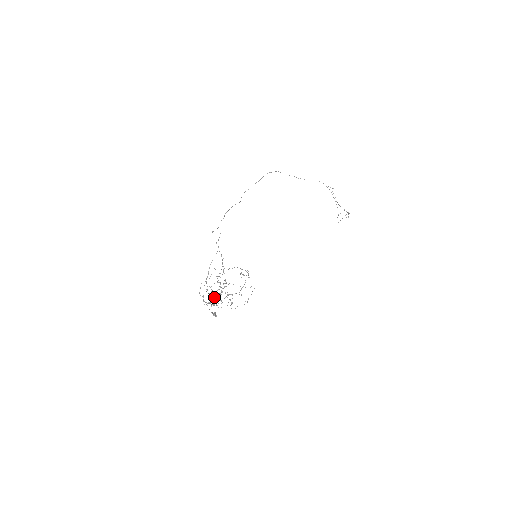
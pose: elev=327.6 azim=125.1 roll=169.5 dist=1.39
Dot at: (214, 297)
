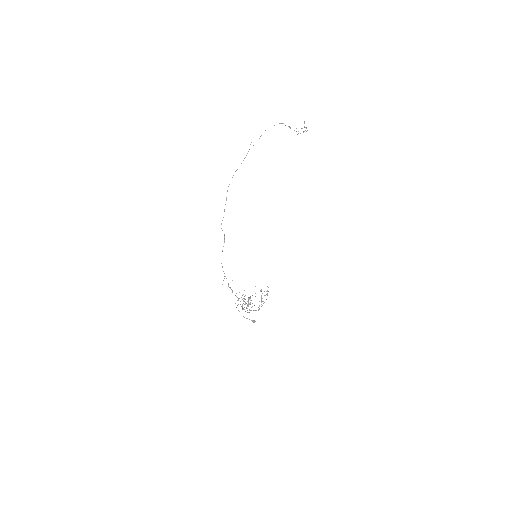
Dot at: (247, 312)
